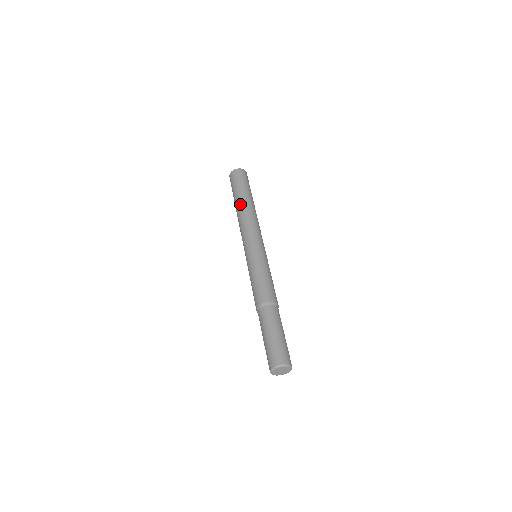
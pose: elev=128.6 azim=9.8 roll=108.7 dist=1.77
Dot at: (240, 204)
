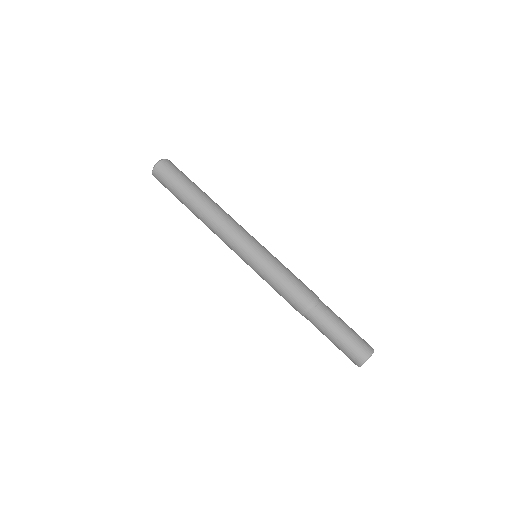
Dot at: (194, 213)
